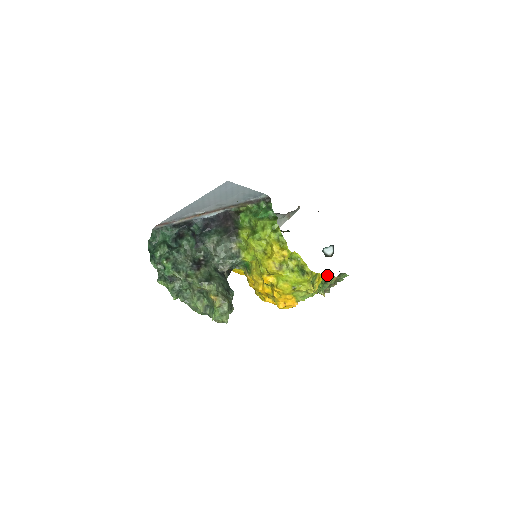
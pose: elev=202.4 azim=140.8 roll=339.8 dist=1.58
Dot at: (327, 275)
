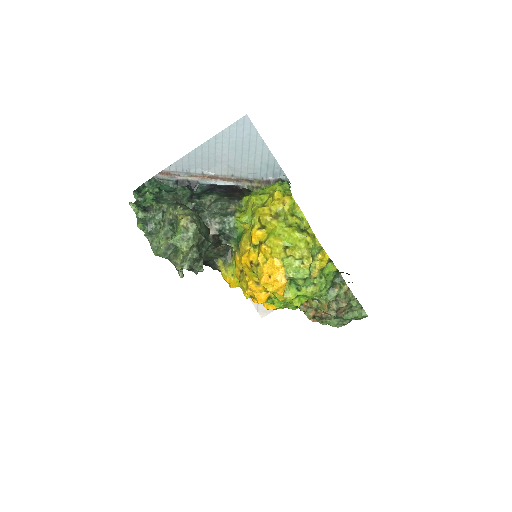
Dot at: (336, 280)
